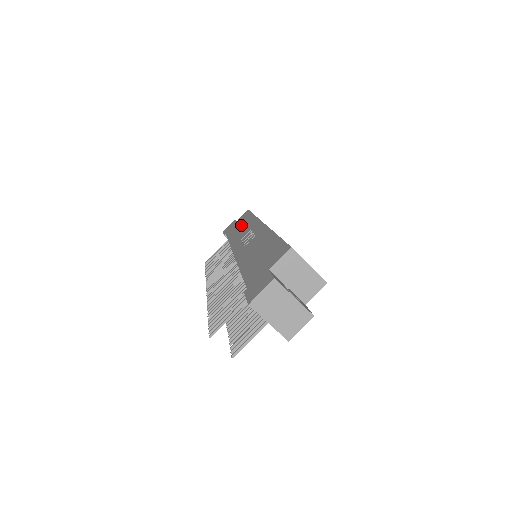
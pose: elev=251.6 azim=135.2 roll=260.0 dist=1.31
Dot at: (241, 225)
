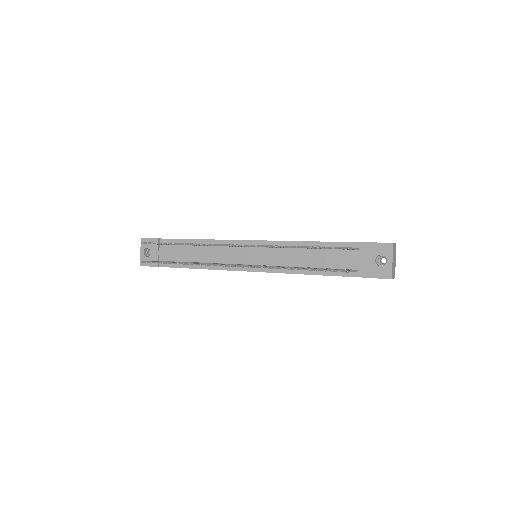
Dot at: occluded
